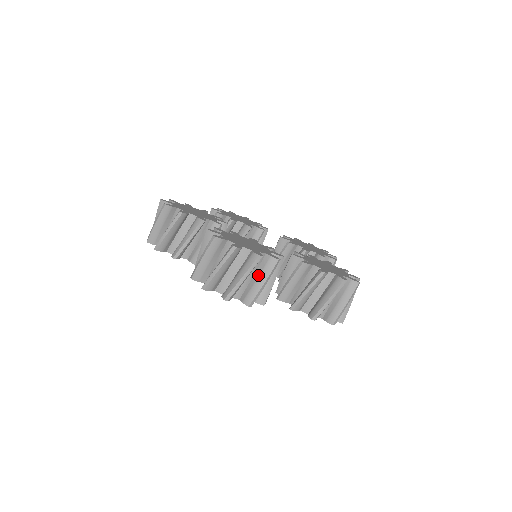
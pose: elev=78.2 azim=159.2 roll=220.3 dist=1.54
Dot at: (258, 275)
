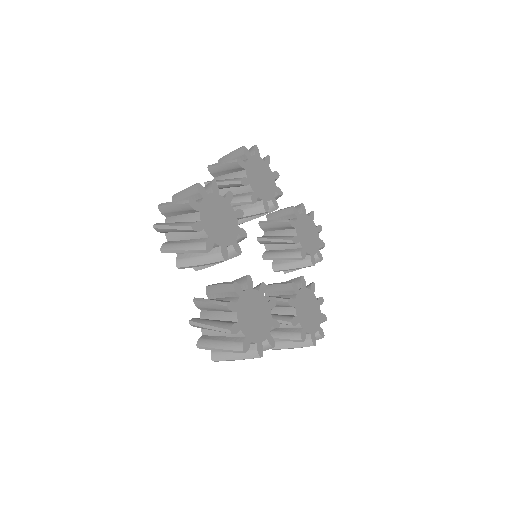
Dot at: occluded
